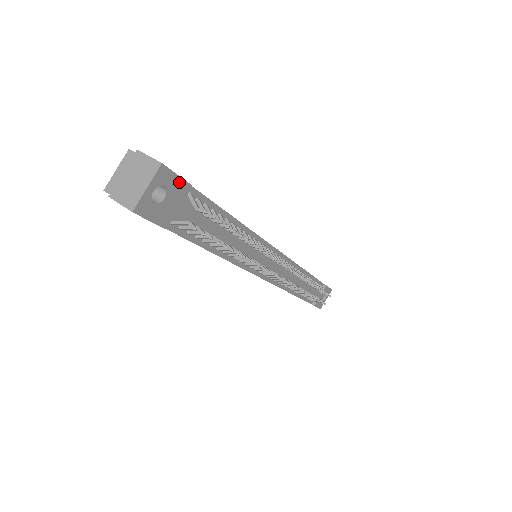
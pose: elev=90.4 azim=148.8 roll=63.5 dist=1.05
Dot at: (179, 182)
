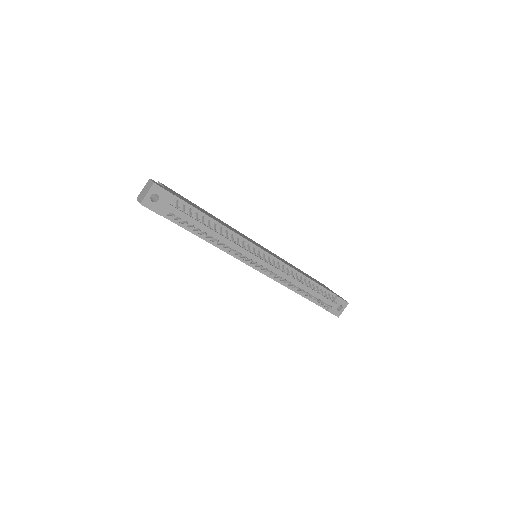
Dot at: (166, 193)
